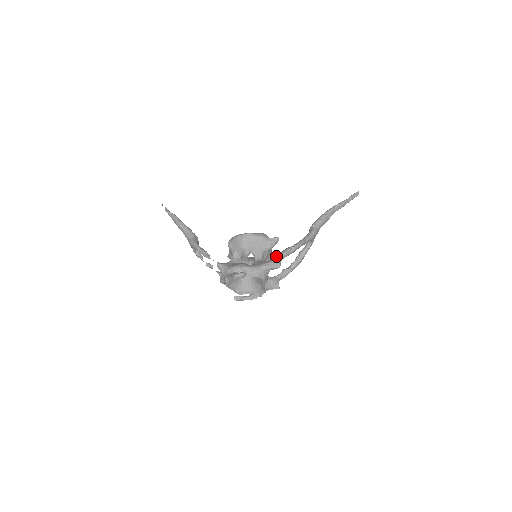
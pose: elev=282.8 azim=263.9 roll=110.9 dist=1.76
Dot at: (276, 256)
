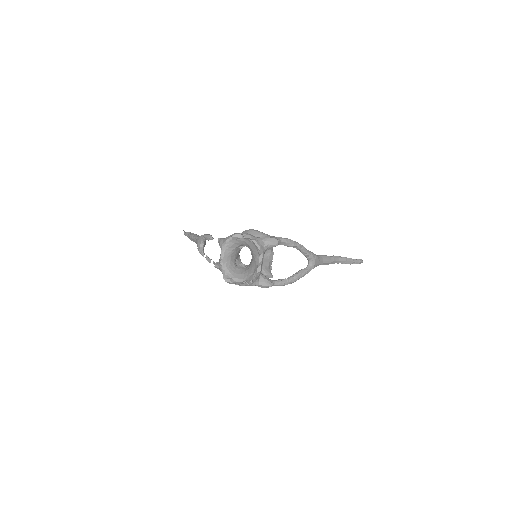
Dot at: occluded
